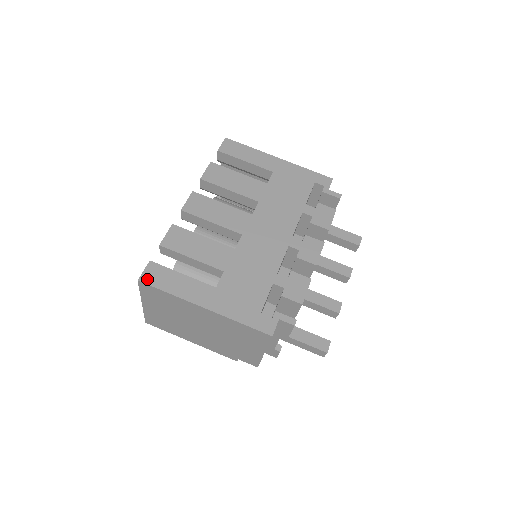
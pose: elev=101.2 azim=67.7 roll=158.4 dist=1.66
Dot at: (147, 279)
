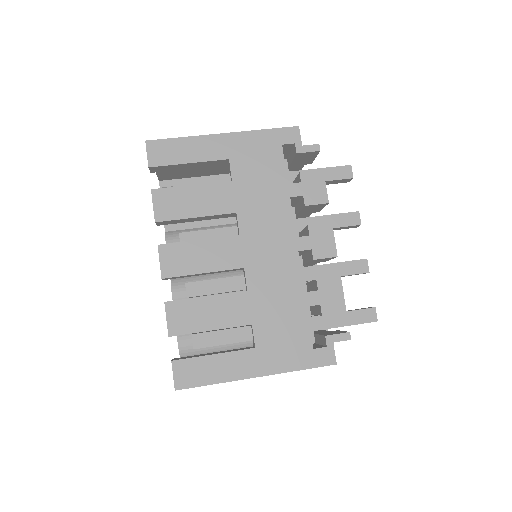
Dot at: (183, 383)
